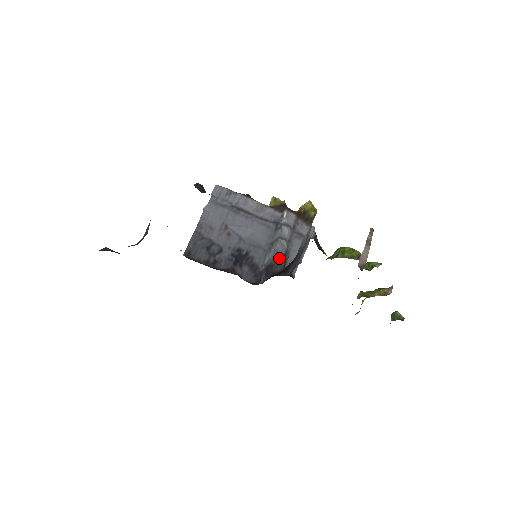
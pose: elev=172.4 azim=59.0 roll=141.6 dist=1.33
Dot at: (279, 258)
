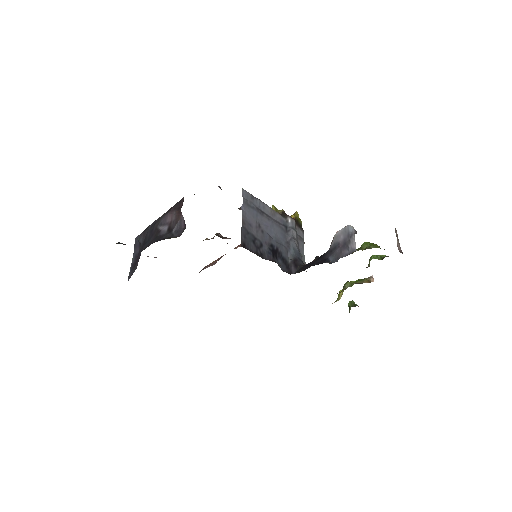
Dot at: (298, 254)
